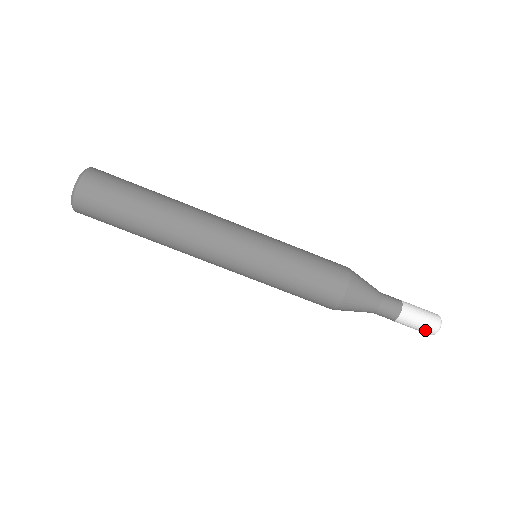
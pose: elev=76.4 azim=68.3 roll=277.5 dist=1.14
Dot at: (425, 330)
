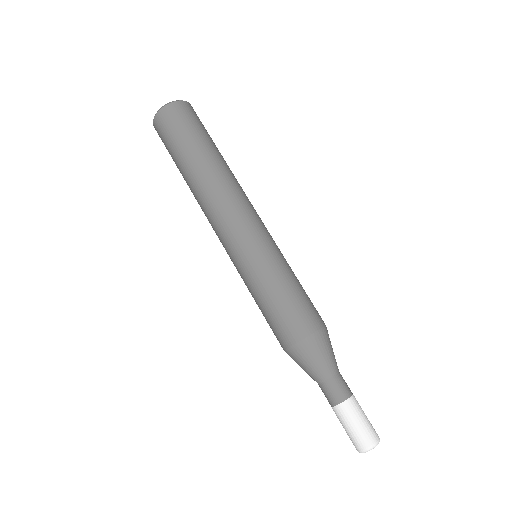
Dot at: (353, 440)
